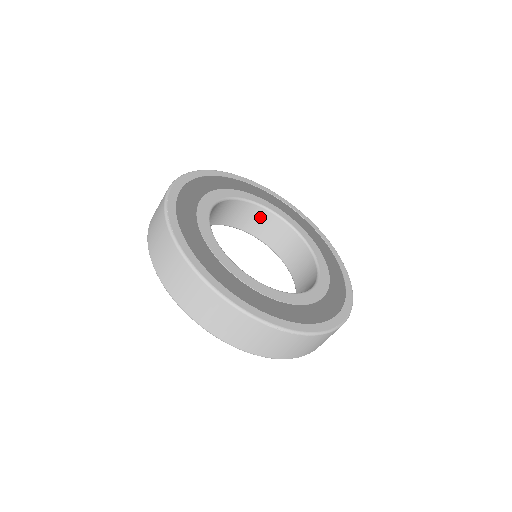
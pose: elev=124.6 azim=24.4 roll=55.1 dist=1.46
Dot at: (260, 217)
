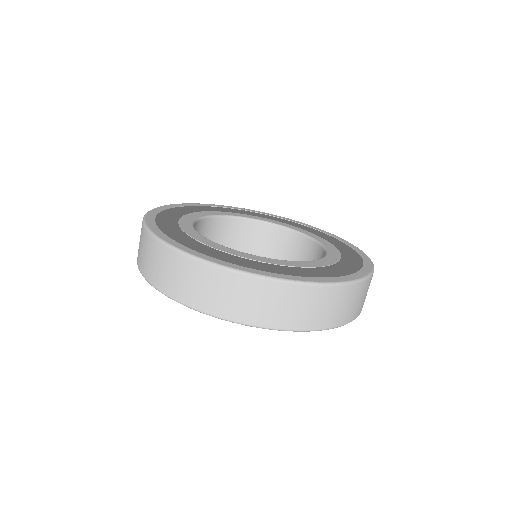
Dot at: (289, 242)
